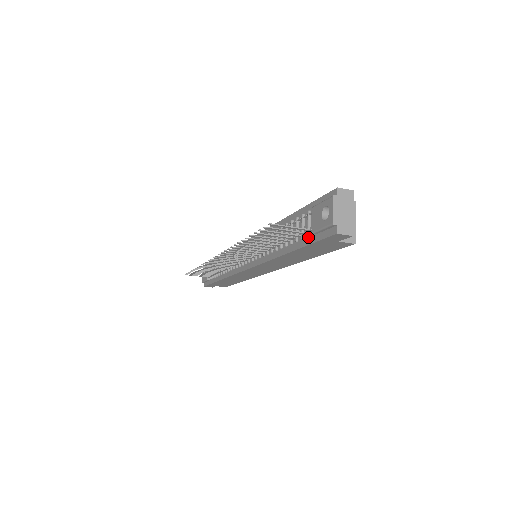
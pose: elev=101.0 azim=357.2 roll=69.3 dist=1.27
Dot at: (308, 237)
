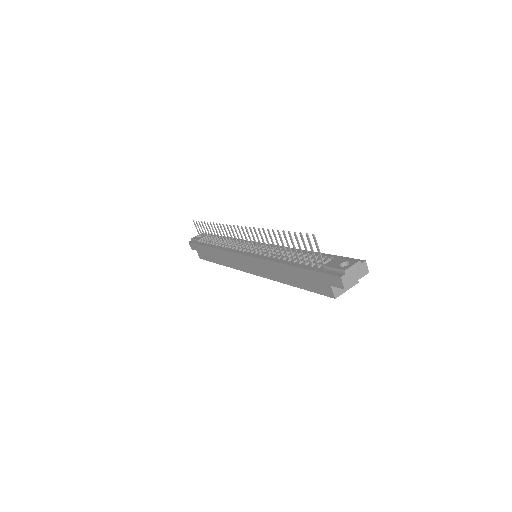
Dot at: (317, 267)
